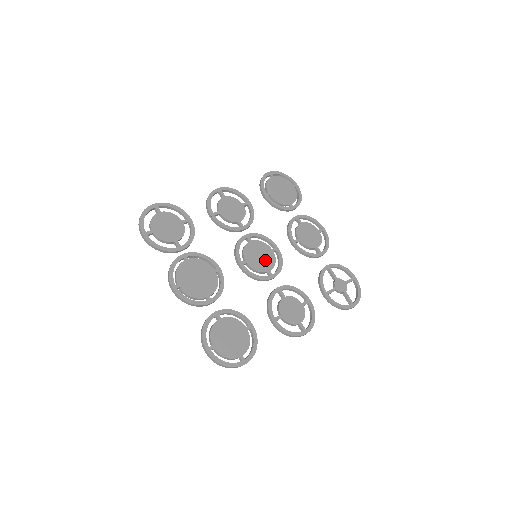
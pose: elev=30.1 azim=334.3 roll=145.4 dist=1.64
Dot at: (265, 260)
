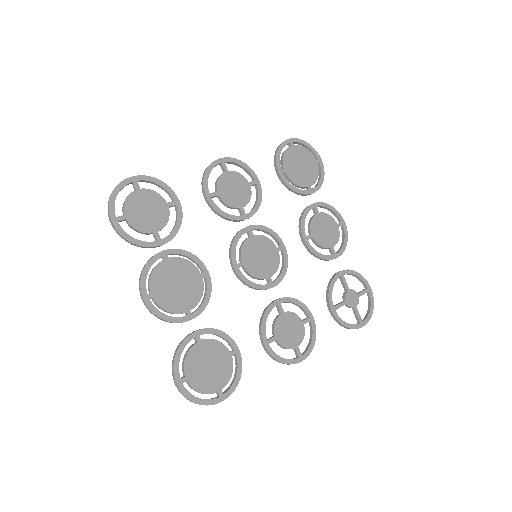
Dot at: (266, 262)
